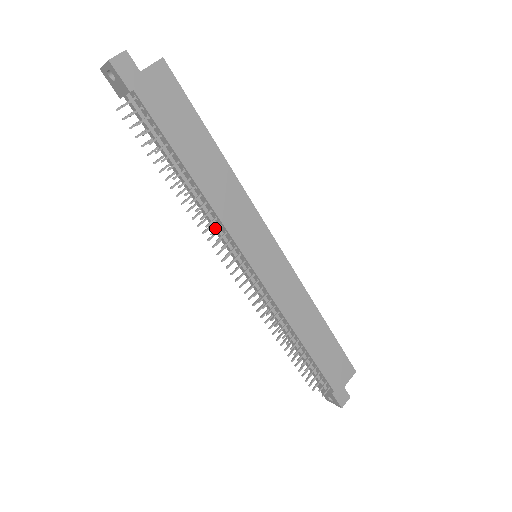
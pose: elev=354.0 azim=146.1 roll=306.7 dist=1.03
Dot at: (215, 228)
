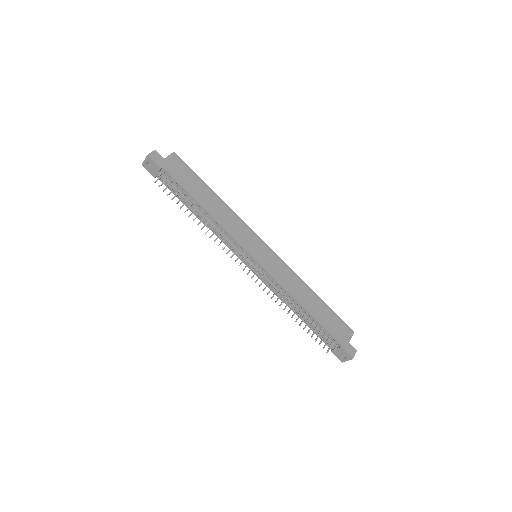
Dot at: occluded
